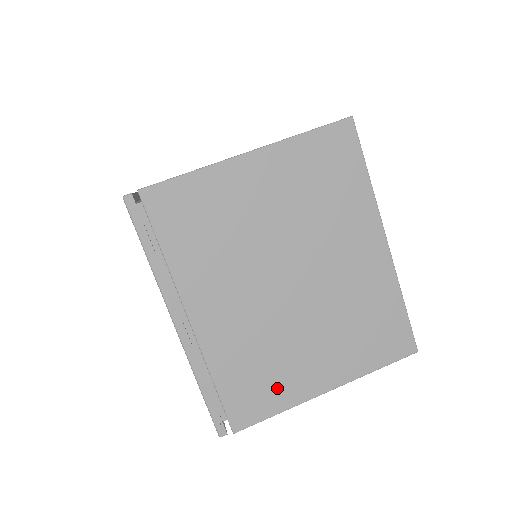
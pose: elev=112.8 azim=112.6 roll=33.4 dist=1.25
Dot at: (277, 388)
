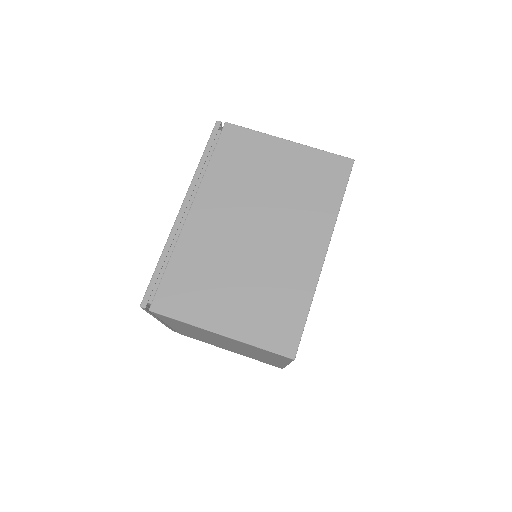
Dot at: (204, 341)
